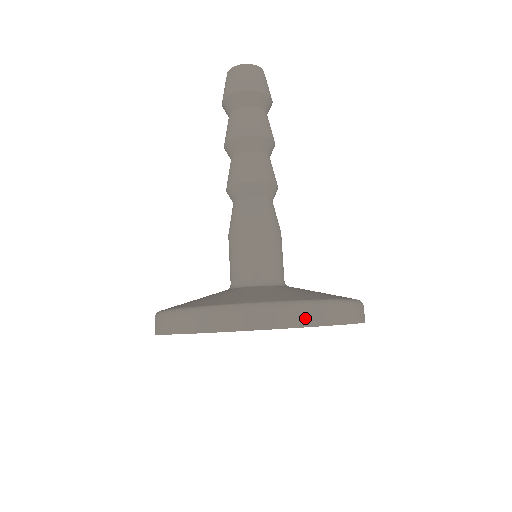
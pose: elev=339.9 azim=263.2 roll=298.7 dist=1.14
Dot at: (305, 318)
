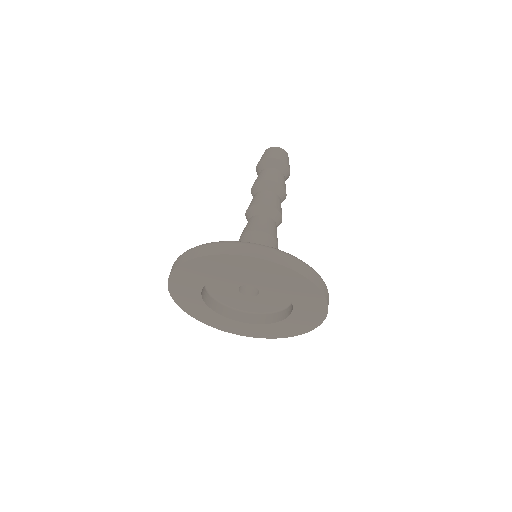
Dot at: (210, 250)
